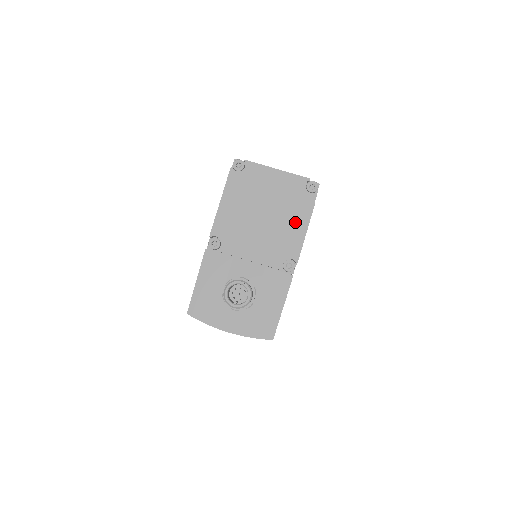
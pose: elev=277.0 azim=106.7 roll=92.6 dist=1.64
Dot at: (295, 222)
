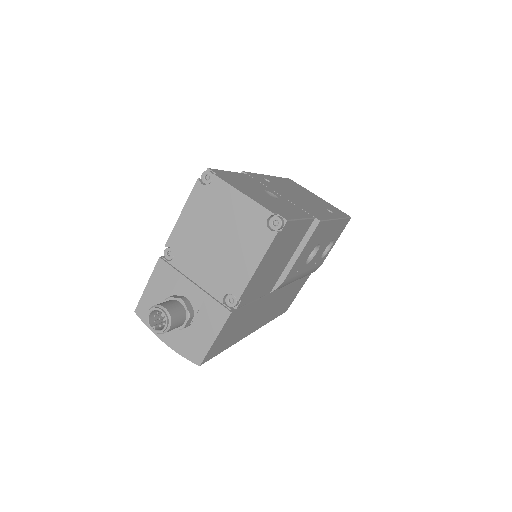
Dot at: (246, 258)
